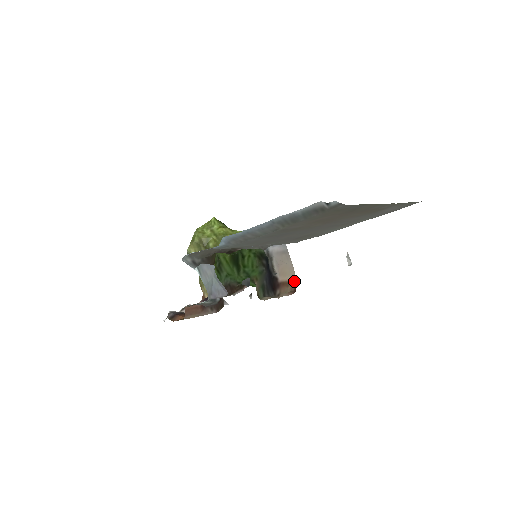
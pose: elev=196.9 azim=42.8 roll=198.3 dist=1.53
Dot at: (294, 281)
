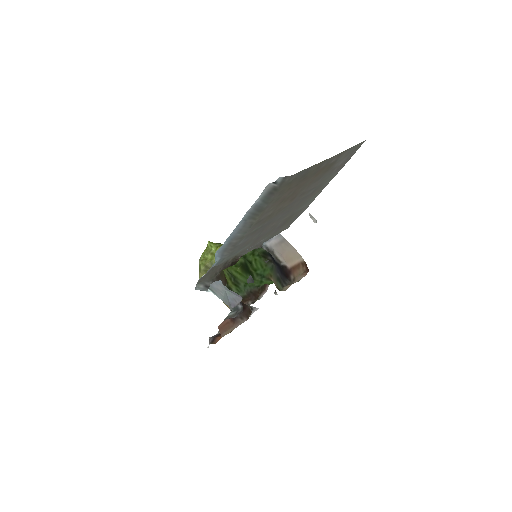
Dot at: (302, 262)
